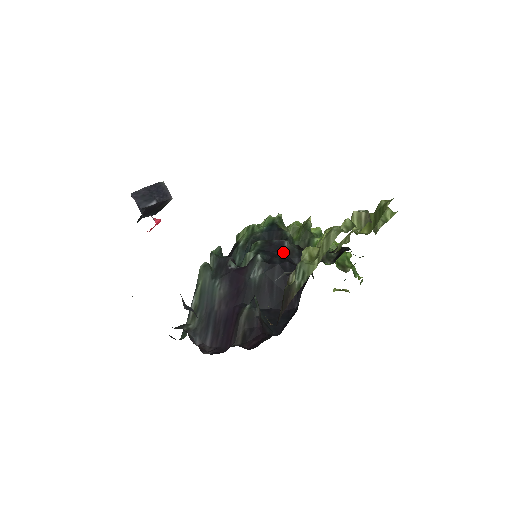
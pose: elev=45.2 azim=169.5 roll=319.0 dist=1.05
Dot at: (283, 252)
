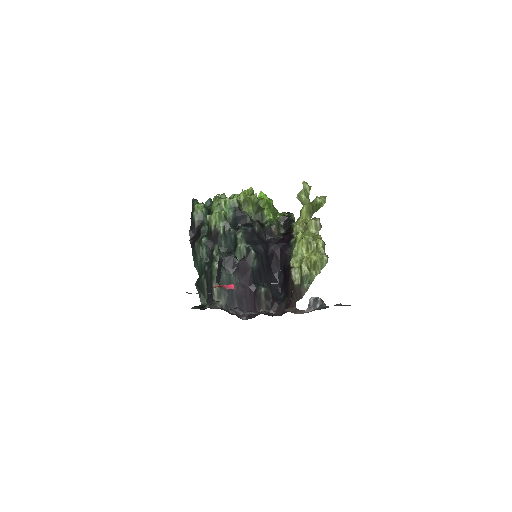
Dot at: (258, 236)
